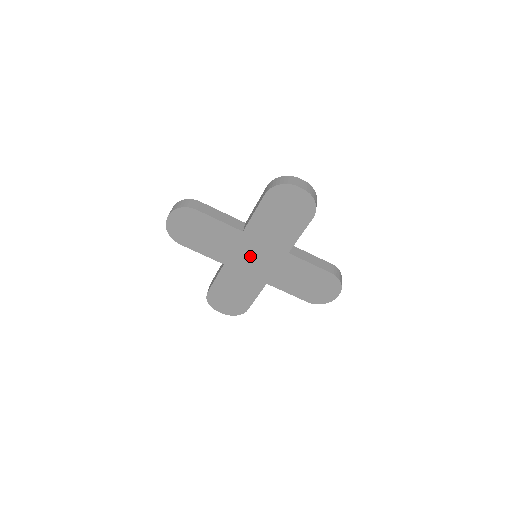
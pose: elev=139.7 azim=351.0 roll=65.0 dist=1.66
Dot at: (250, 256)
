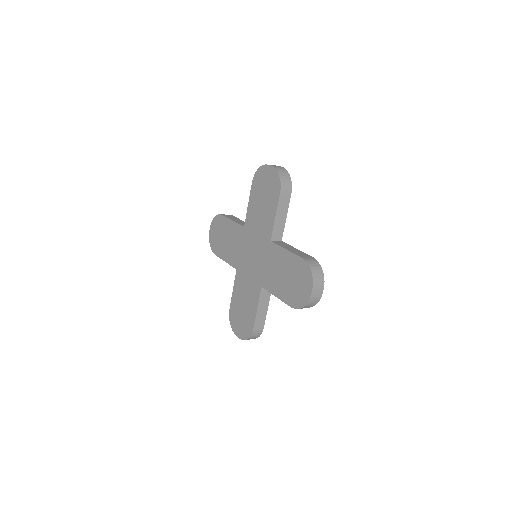
Dot at: (250, 254)
